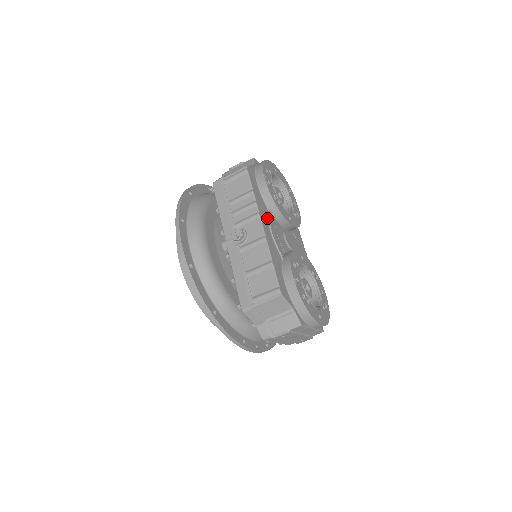
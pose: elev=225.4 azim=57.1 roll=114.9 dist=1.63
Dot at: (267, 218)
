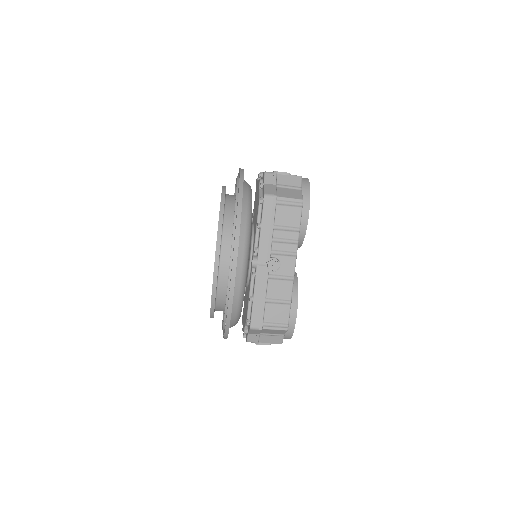
Dot at: occluded
